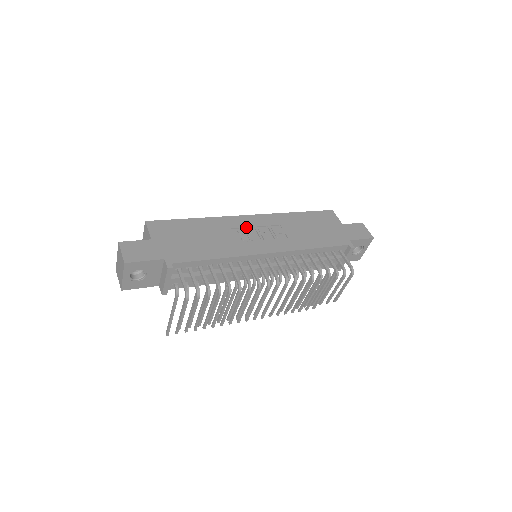
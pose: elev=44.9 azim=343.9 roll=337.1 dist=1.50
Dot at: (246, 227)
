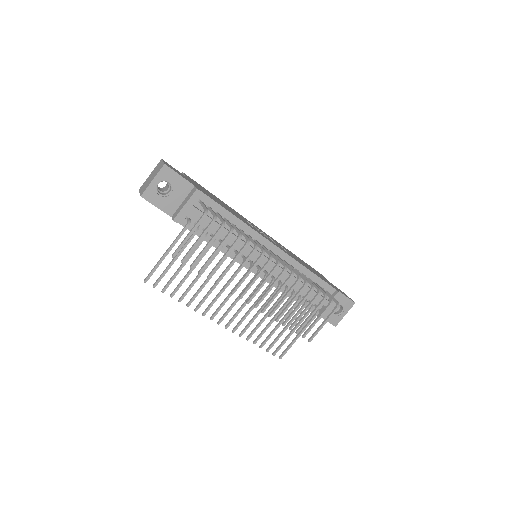
Dot at: (257, 228)
